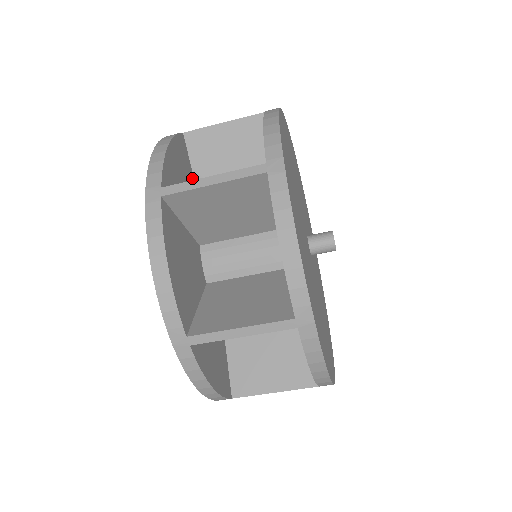
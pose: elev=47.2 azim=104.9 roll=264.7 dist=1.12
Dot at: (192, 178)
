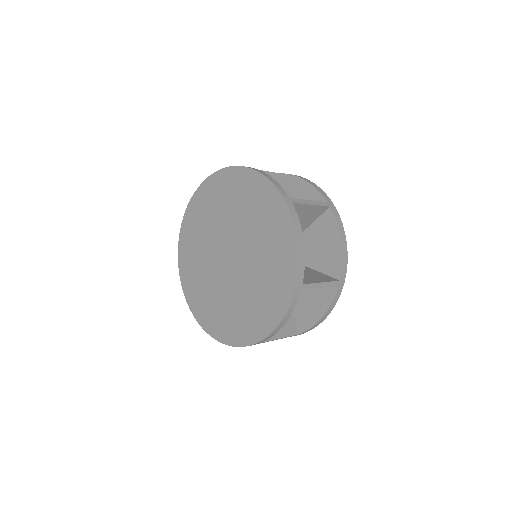
Dot at: occluded
